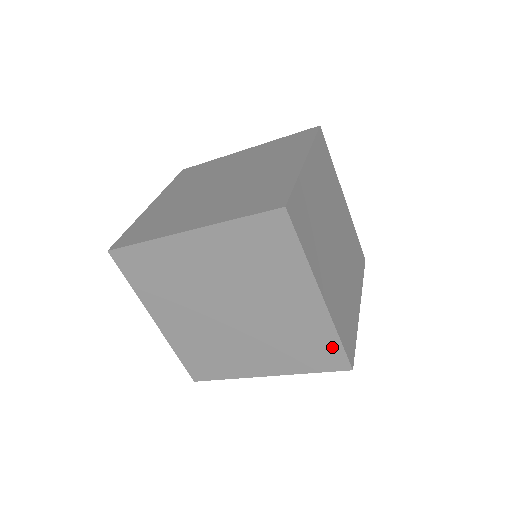
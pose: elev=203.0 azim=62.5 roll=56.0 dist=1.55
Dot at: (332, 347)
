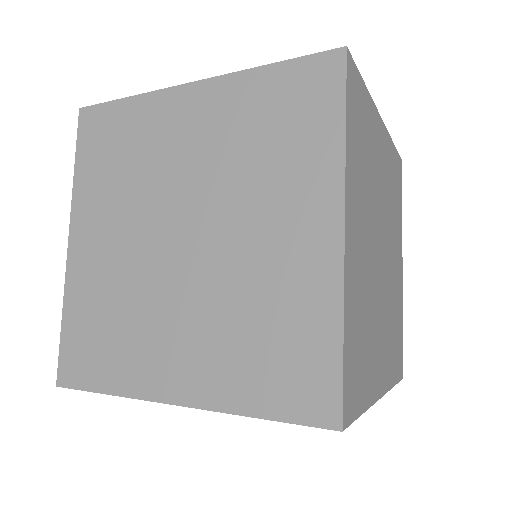
Dot at: occluded
